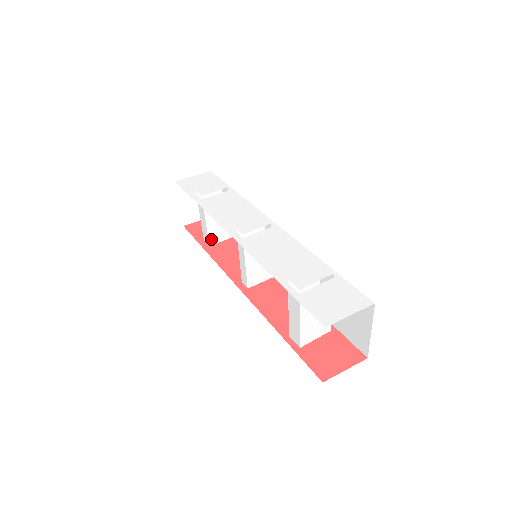
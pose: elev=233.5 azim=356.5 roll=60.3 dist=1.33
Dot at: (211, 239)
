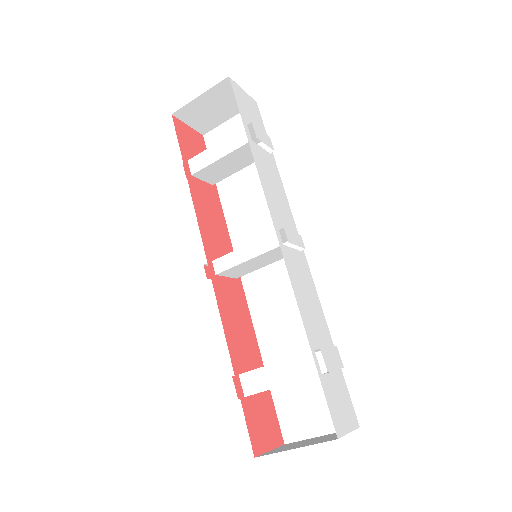
Dot at: (202, 171)
